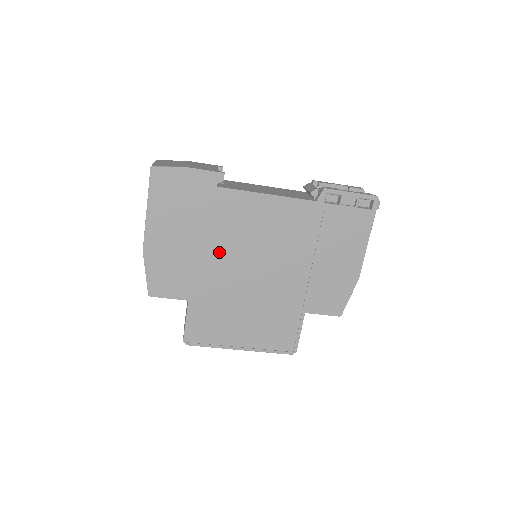
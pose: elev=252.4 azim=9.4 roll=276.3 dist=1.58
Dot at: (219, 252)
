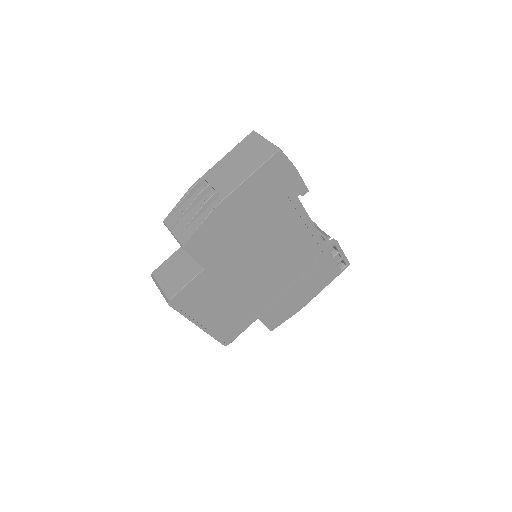
Dot at: (255, 244)
